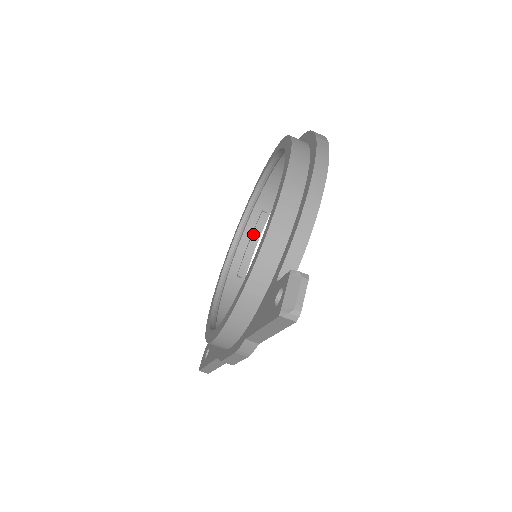
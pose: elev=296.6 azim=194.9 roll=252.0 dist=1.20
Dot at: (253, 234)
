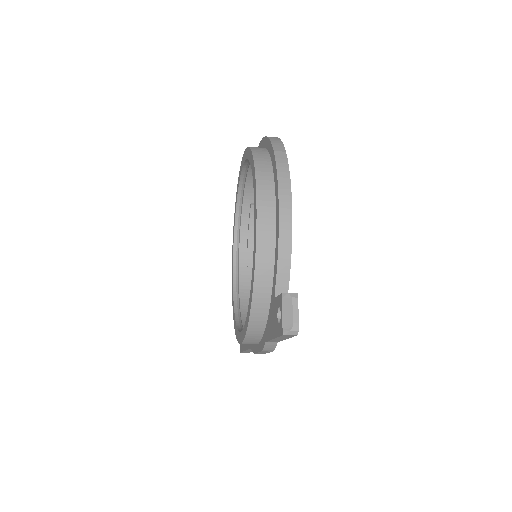
Dot at: (249, 226)
